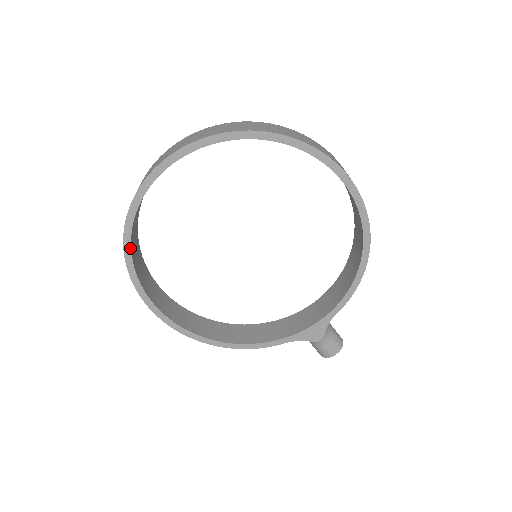
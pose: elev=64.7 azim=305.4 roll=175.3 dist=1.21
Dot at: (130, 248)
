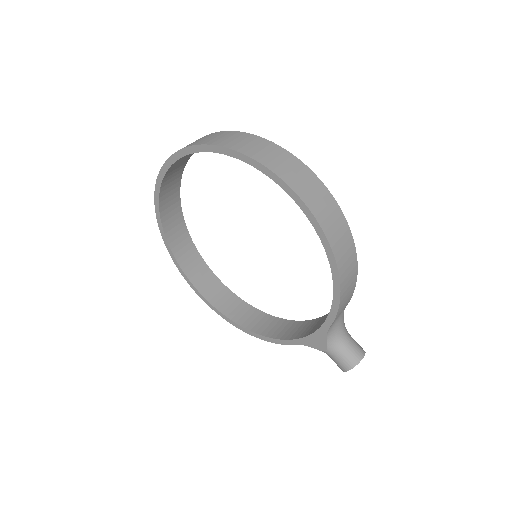
Dot at: (166, 240)
